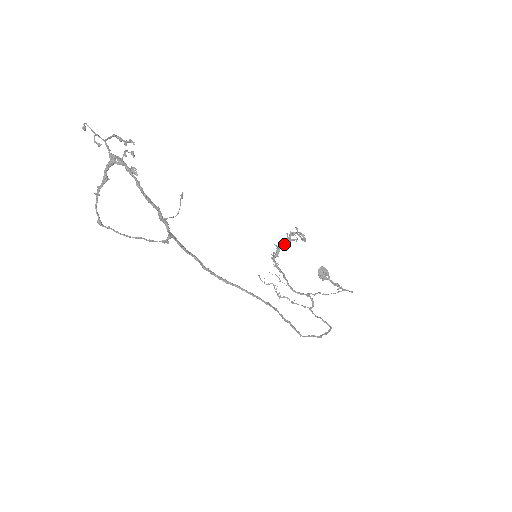
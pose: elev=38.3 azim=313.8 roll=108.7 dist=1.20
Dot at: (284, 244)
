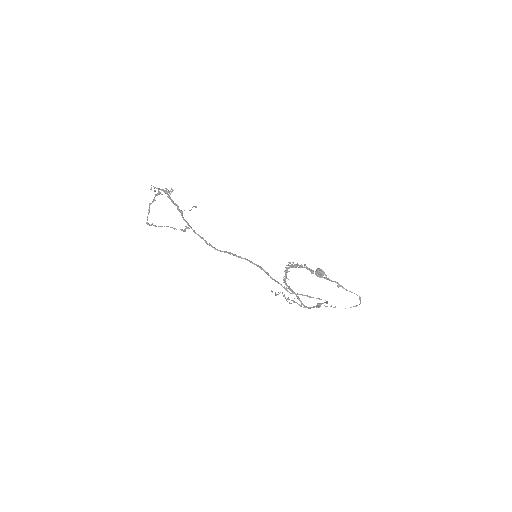
Dot at: (288, 265)
